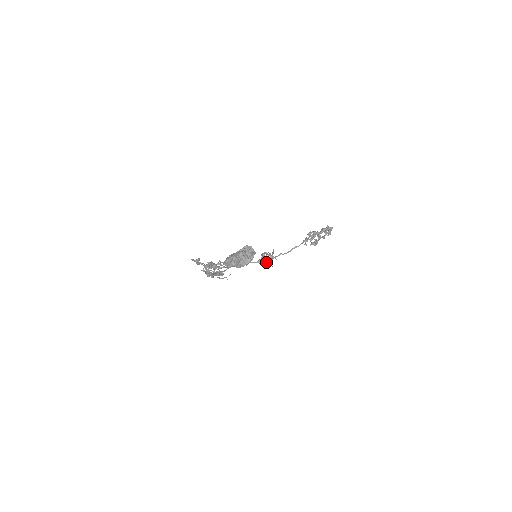
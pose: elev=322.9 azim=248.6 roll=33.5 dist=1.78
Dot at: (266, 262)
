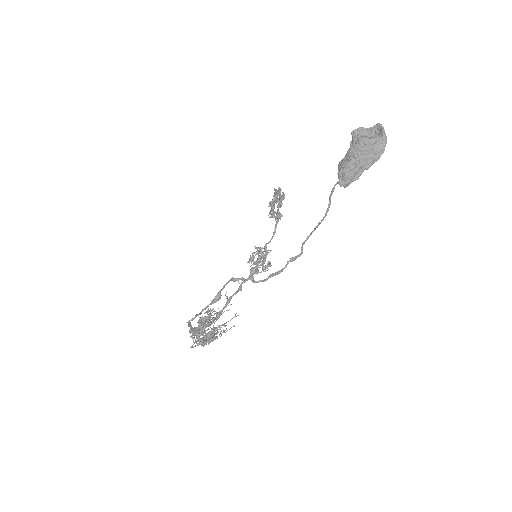
Dot at: (264, 262)
